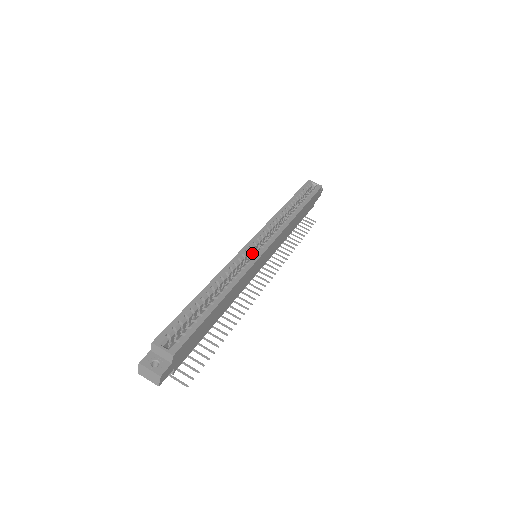
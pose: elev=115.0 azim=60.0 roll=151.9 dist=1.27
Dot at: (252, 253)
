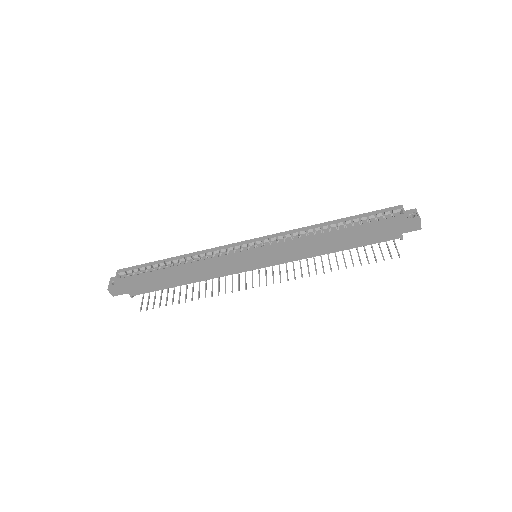
Dot at: occluded
